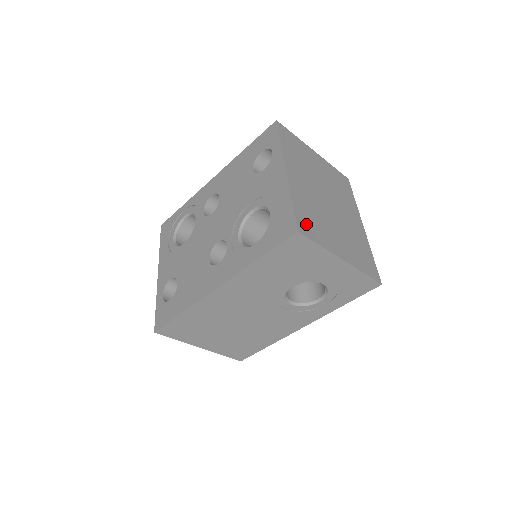
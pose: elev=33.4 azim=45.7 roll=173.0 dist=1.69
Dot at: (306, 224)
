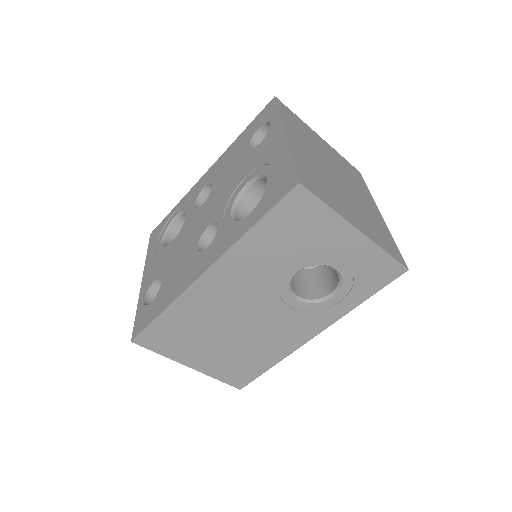
Dot at: (310, 182)
